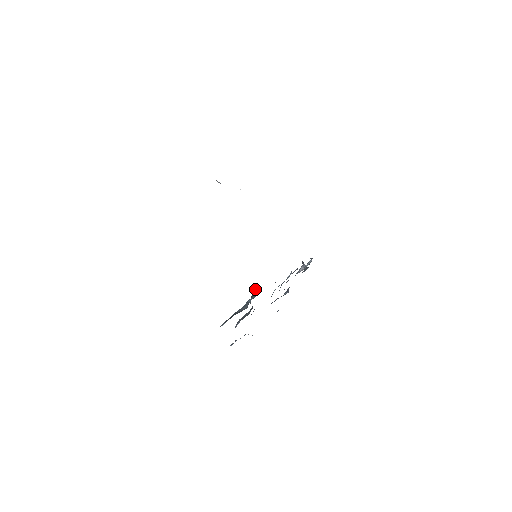
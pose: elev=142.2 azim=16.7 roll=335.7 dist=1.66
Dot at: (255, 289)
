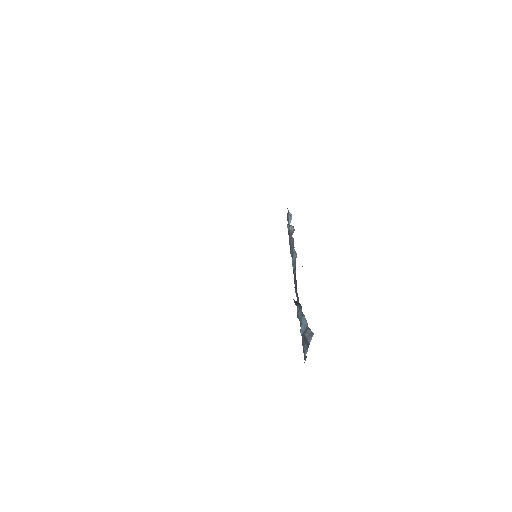
Dot at: (294, 301)
